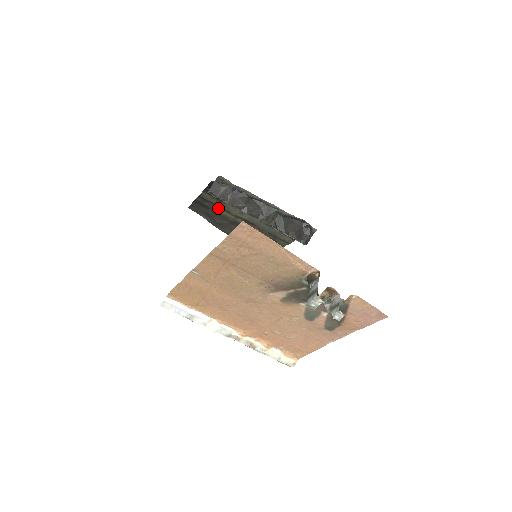
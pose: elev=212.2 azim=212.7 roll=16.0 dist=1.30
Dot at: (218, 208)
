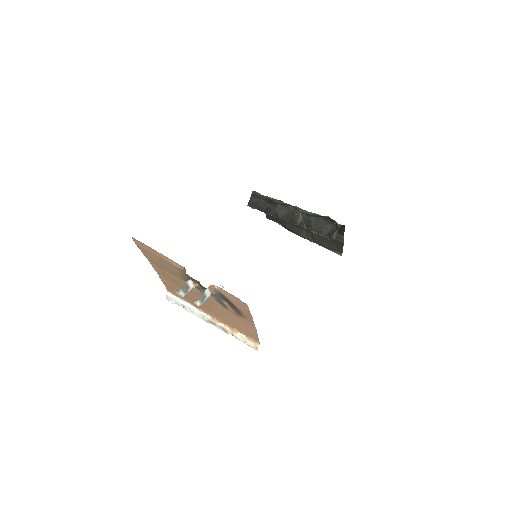
Dot at: occluded
